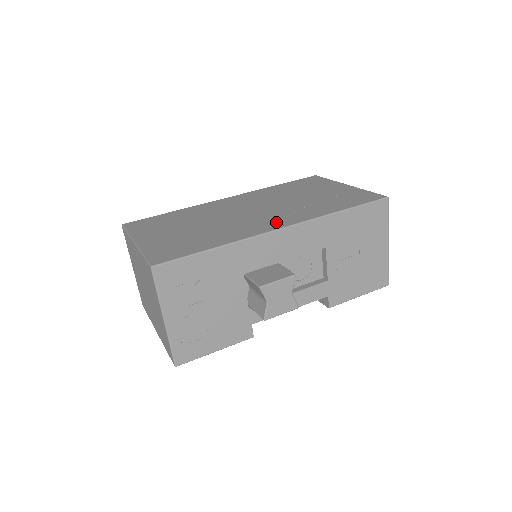
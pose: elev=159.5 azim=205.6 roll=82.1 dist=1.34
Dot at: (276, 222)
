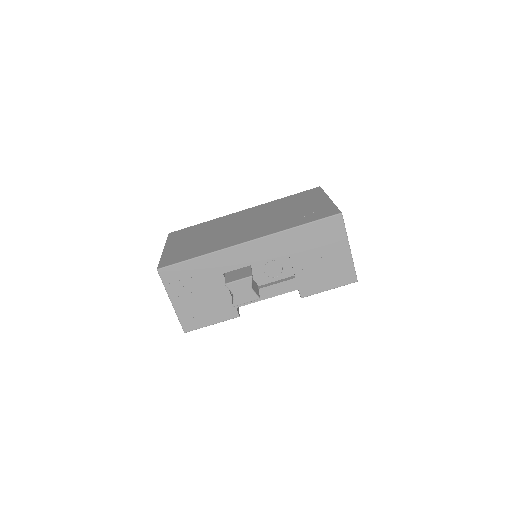
Dot at: (249, 236)
